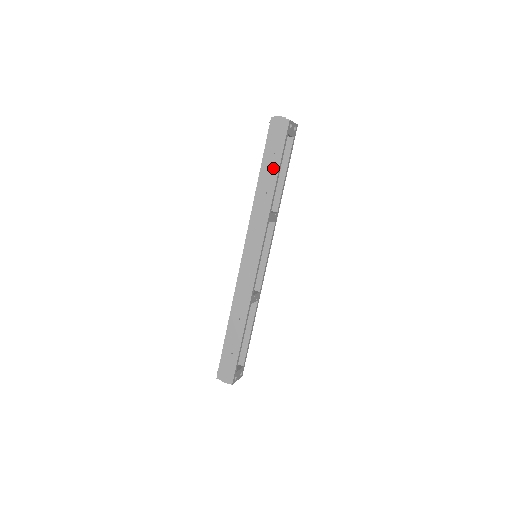
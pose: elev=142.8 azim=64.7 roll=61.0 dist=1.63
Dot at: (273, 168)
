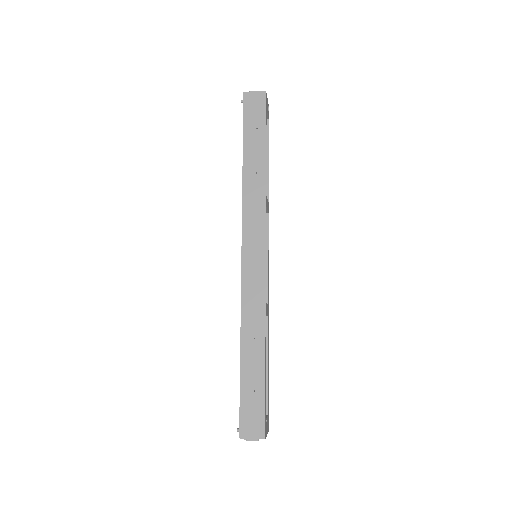
Dot at: (258, 144)
